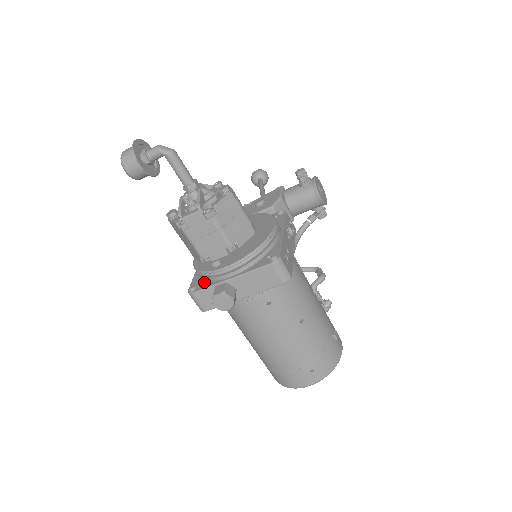
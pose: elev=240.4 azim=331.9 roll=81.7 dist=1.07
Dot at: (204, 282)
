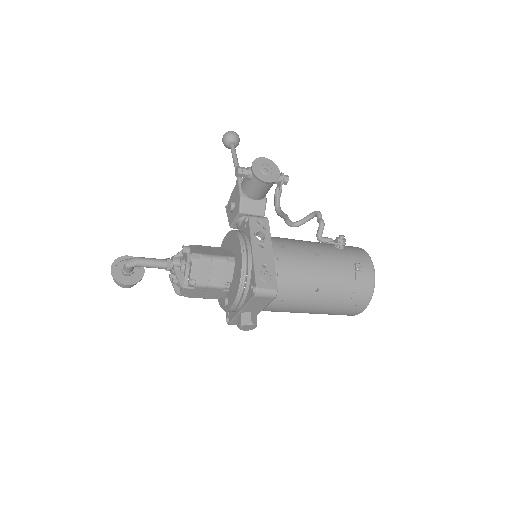
Dot at: (230, 312)
